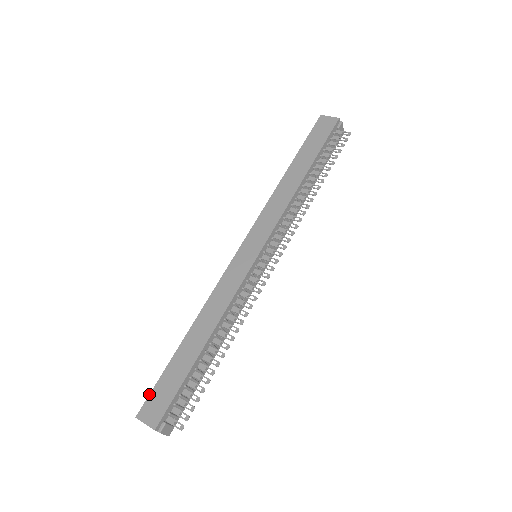
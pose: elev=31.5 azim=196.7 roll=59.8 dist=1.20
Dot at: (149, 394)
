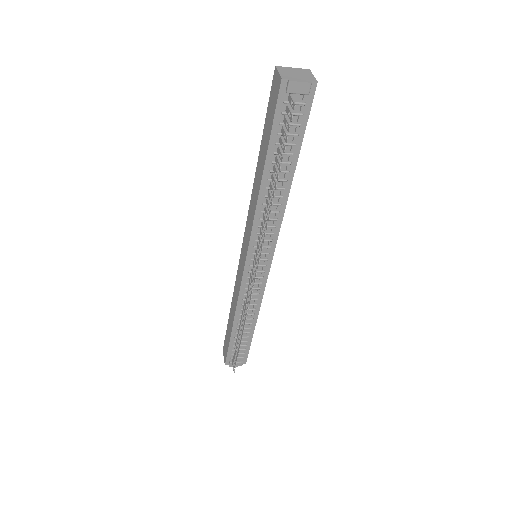
Dot at: (224, 340)
